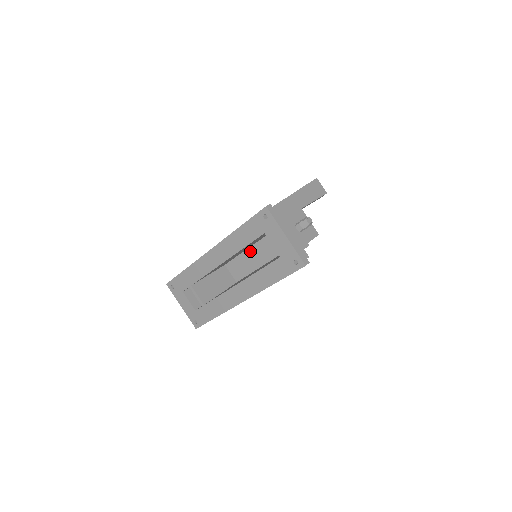
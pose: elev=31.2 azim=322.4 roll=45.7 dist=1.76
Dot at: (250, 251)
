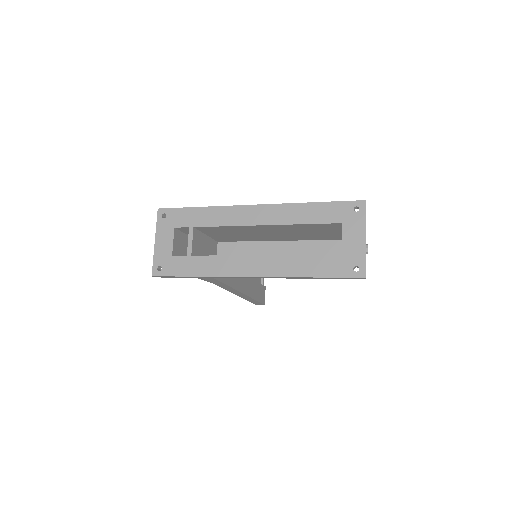
Dot at: (262, 245)
